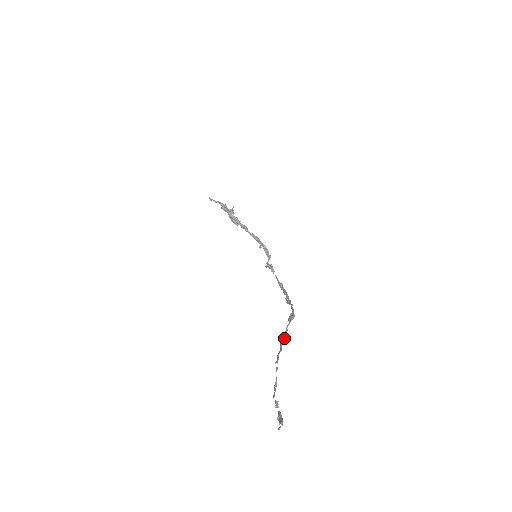
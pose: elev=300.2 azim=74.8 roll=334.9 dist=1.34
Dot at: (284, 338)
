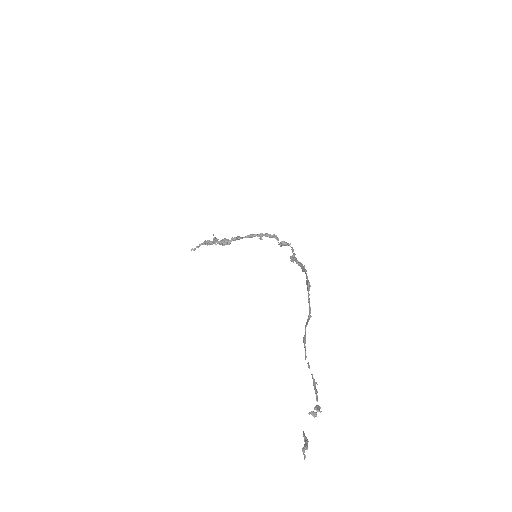
Dot at: (310, 316)
